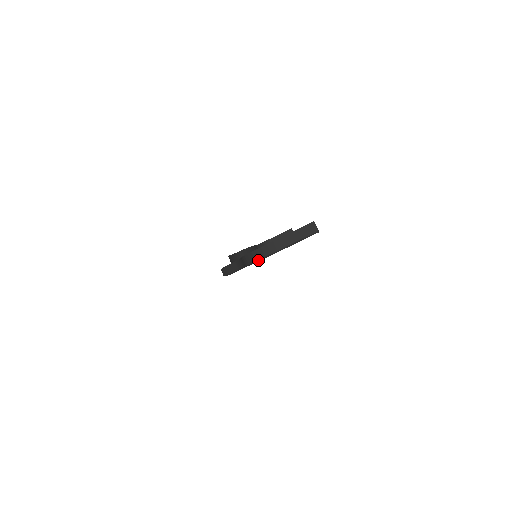
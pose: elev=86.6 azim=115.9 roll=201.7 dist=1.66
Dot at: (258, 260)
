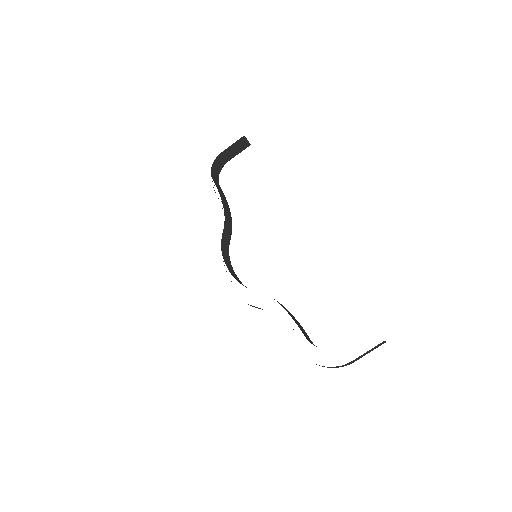
Dot at: occluded
